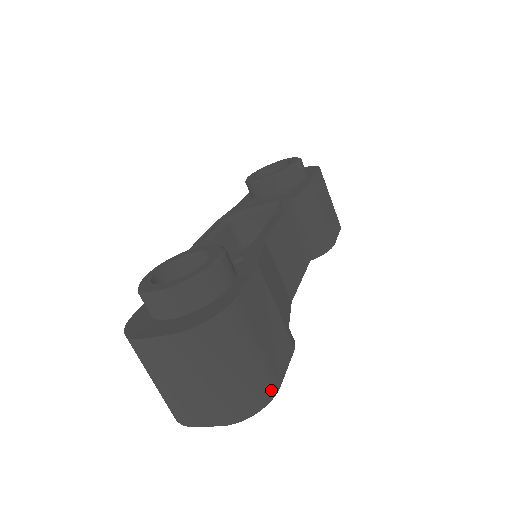
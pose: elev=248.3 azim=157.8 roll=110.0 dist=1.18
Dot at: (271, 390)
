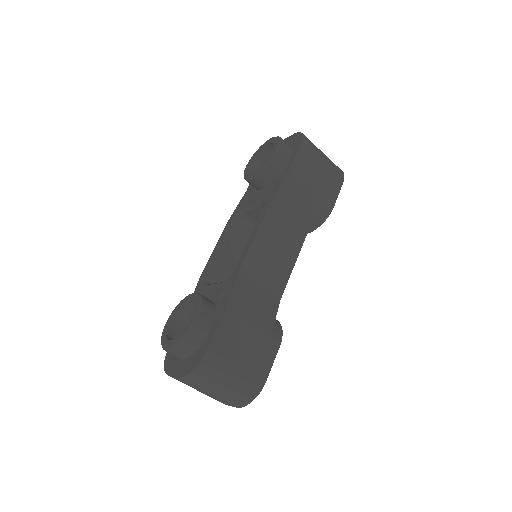
Dot at: (258, 387)
